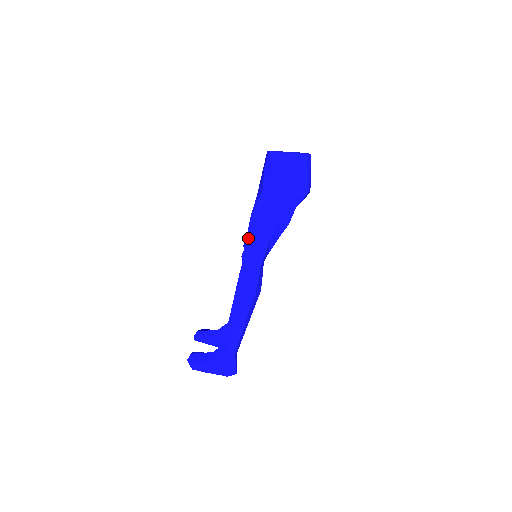
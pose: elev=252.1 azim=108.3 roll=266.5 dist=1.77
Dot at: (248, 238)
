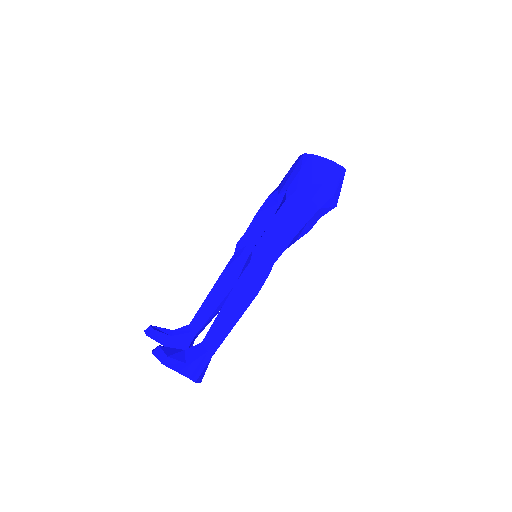
Dot at: (267, 232)
